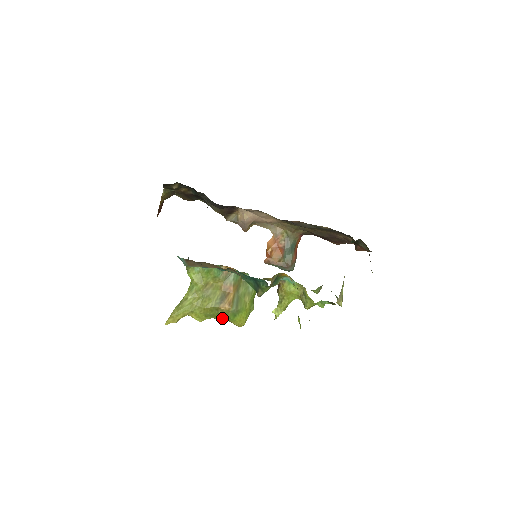
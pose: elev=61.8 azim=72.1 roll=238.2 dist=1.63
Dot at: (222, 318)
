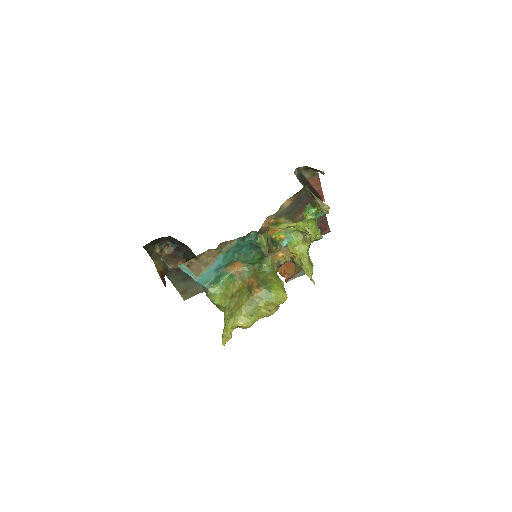
Dot at: (264, 305)
